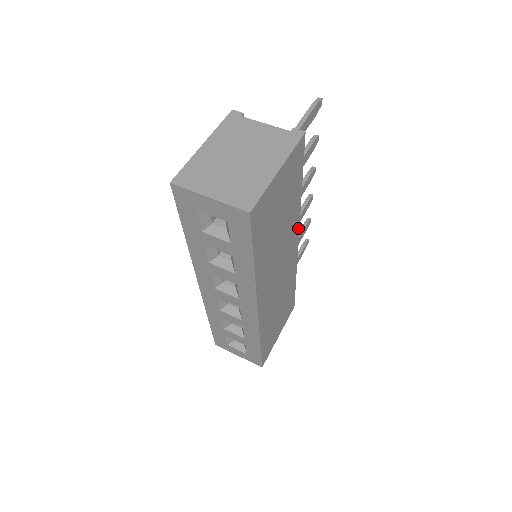
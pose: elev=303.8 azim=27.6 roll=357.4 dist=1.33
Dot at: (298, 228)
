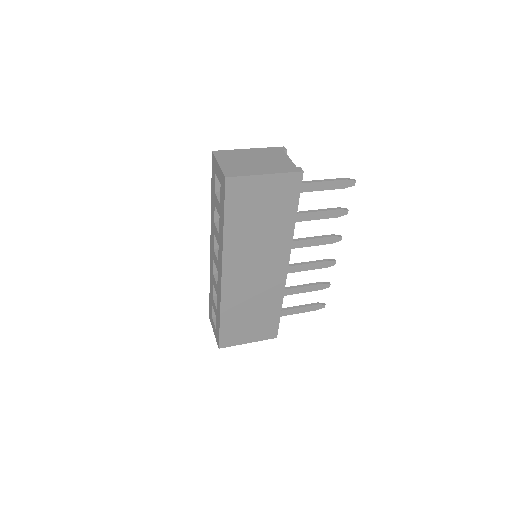
Dot at: (289, 252)
